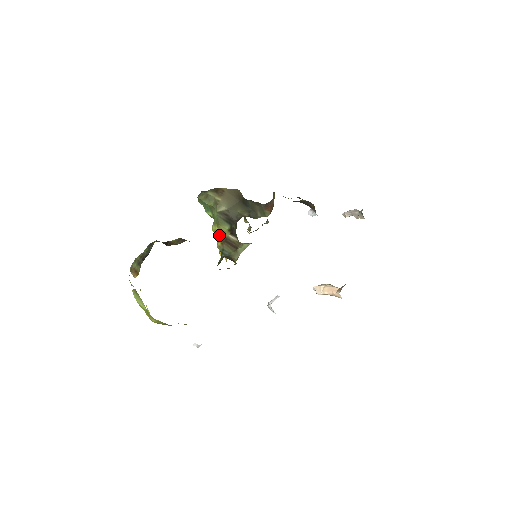
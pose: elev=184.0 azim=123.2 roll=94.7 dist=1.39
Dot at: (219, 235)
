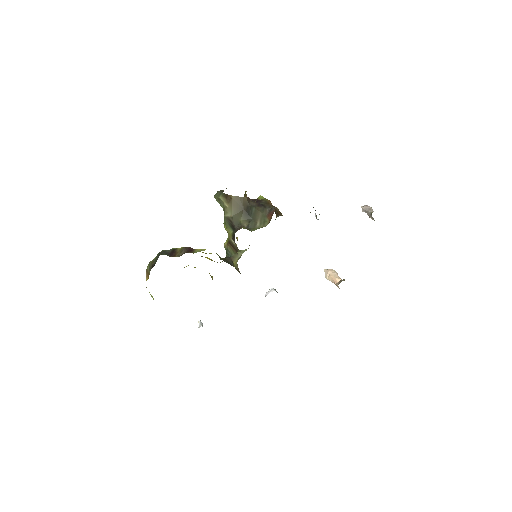
Dot at: occluded
